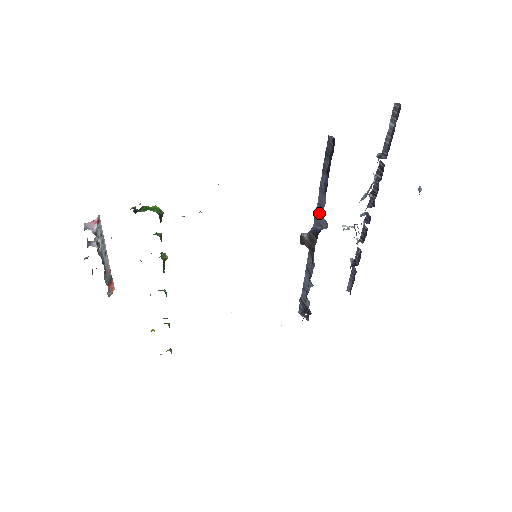
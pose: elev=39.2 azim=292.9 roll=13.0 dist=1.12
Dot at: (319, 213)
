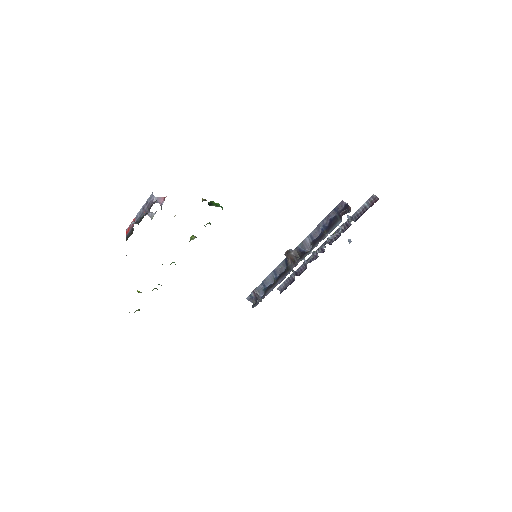
Dot at: (308, 240)
